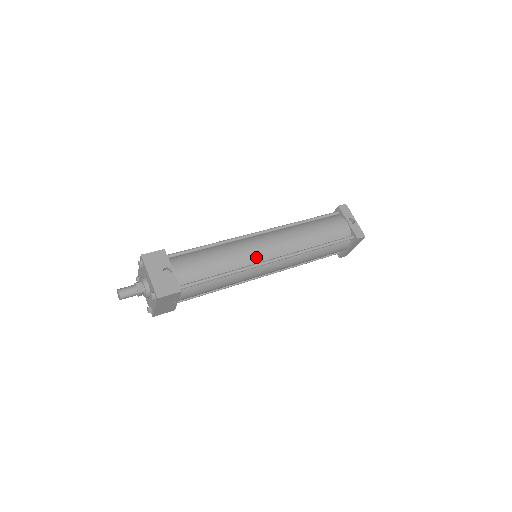
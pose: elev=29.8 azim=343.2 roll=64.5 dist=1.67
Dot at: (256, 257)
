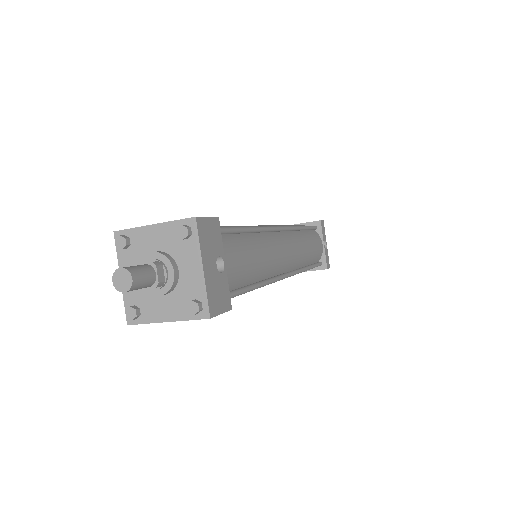
Dot at: (278, 267)
